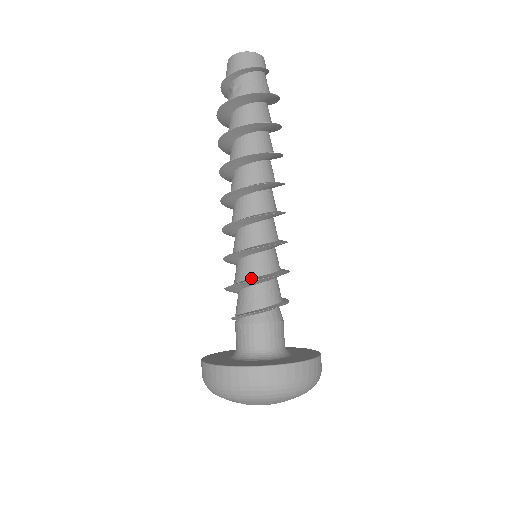
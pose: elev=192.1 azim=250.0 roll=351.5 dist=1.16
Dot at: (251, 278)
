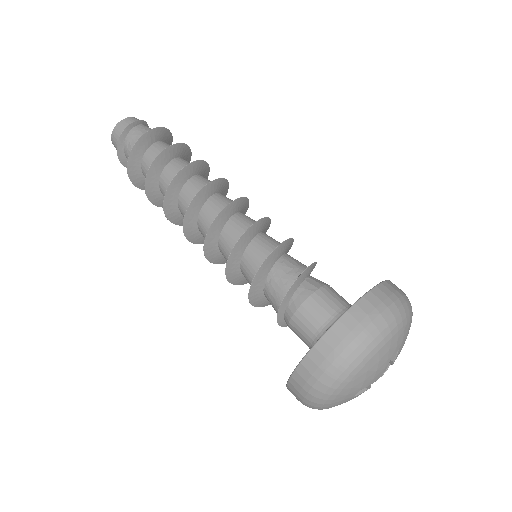
Dot at: occluded
